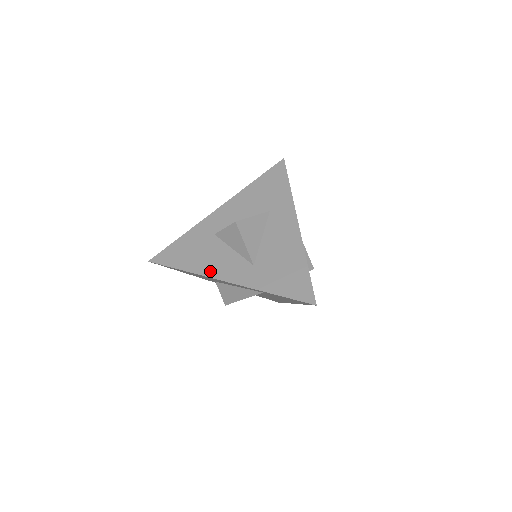
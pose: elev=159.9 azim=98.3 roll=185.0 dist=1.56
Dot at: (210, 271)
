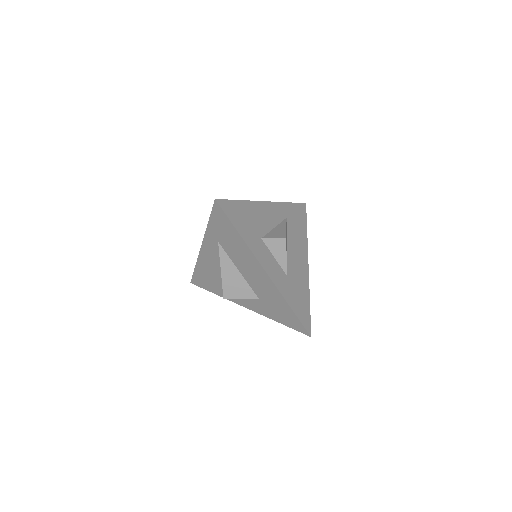
Dot at: occluded
